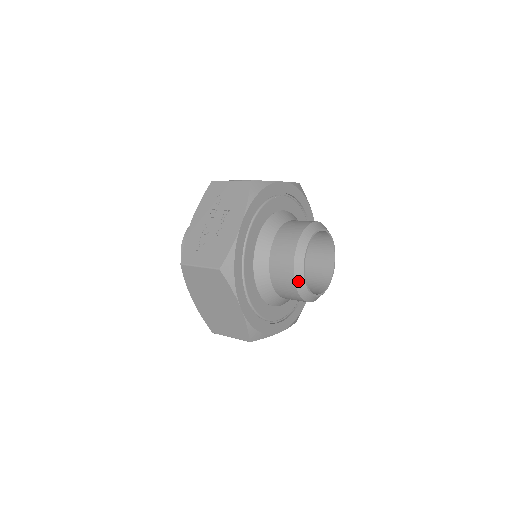
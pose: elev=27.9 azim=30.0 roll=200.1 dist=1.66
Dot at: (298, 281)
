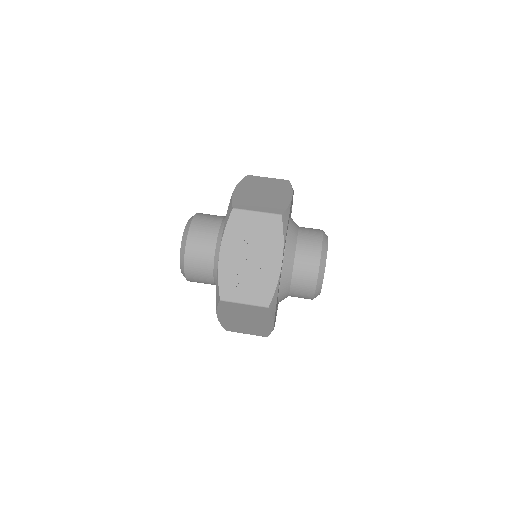
Dot at: (317, 292)
